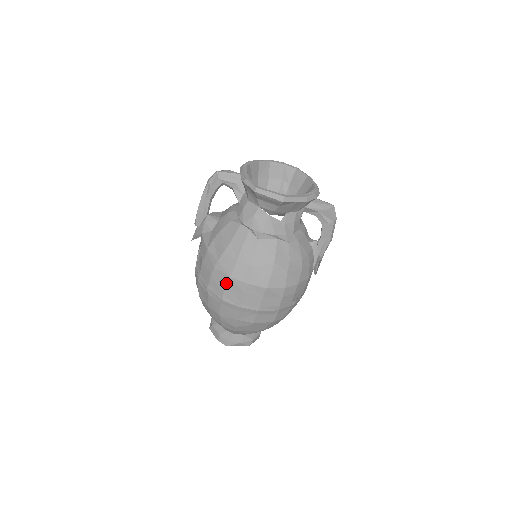
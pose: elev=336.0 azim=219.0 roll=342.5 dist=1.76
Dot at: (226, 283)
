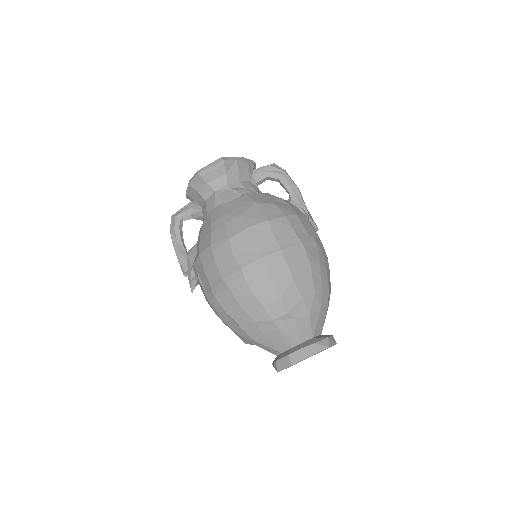
Dot at: (231, 249)
